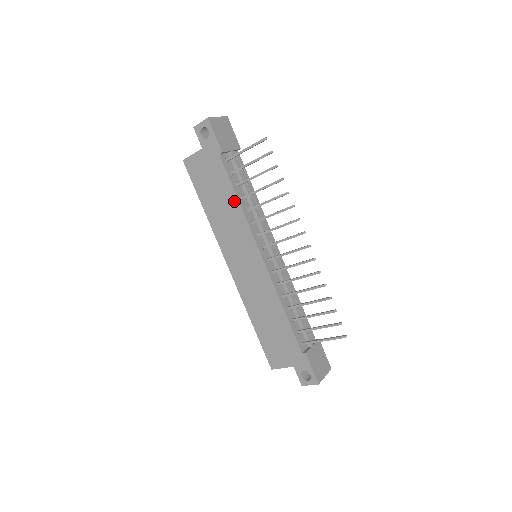
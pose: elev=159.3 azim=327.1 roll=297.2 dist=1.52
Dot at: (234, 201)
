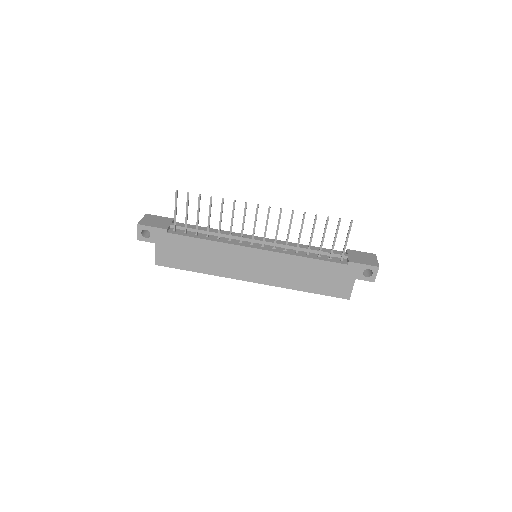
Dot at: (206, 244)
